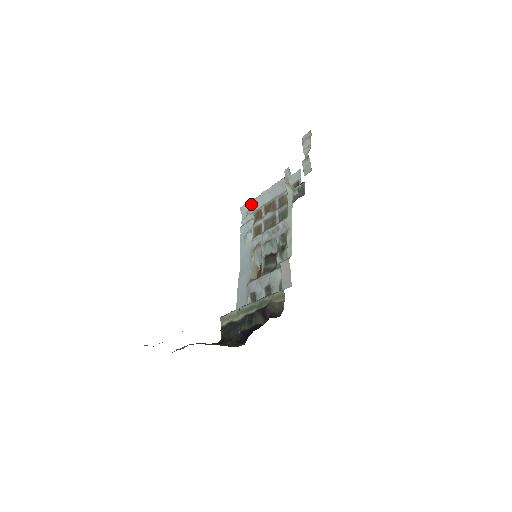
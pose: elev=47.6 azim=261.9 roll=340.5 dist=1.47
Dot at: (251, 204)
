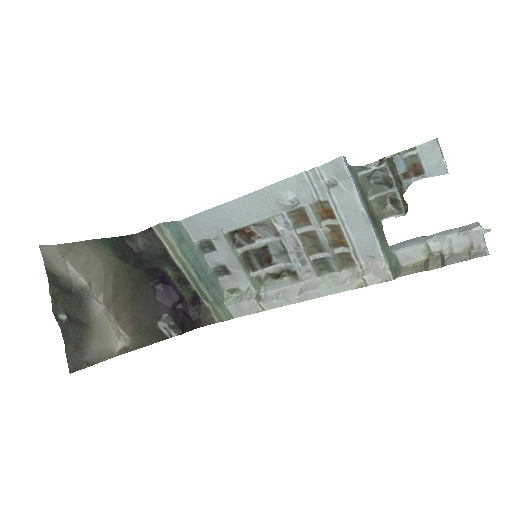
Dot at: (348, 187)
